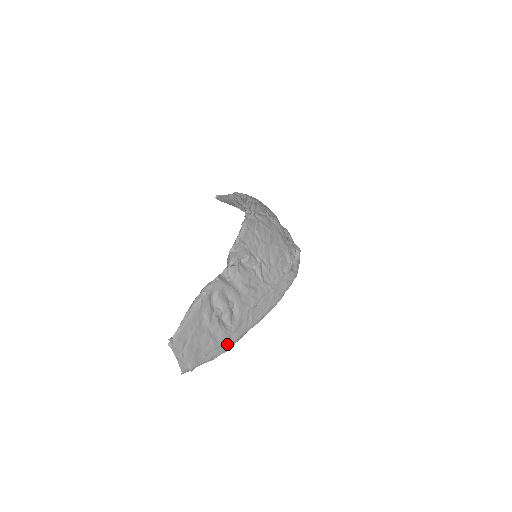
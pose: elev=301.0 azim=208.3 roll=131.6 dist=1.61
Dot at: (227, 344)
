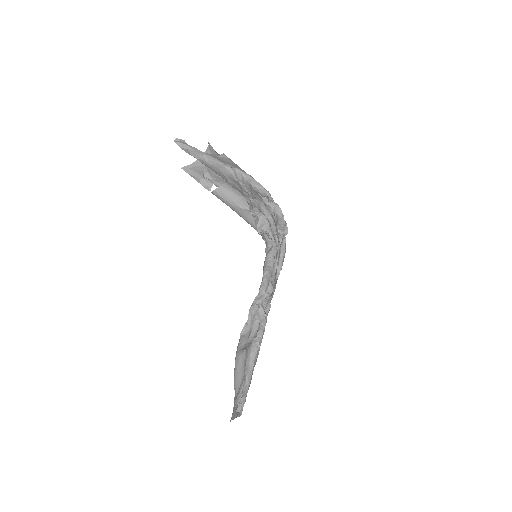
Dot at: occluded
